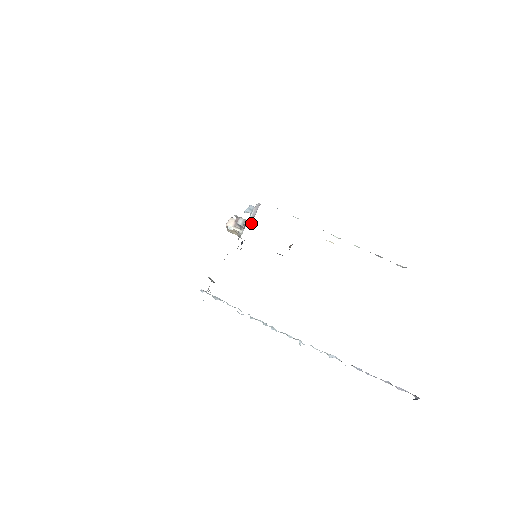
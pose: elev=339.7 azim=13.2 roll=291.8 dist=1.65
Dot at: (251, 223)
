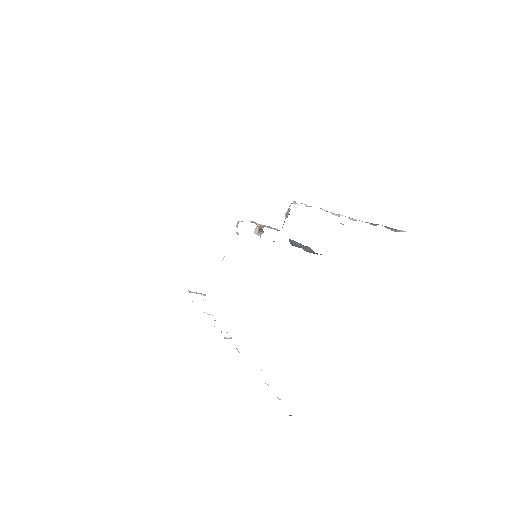
Dot at: occluded
